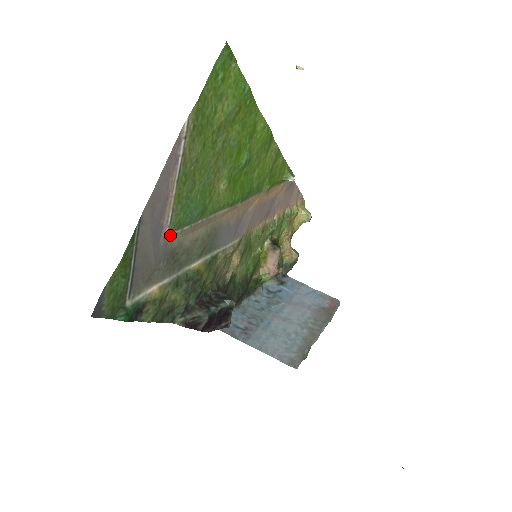
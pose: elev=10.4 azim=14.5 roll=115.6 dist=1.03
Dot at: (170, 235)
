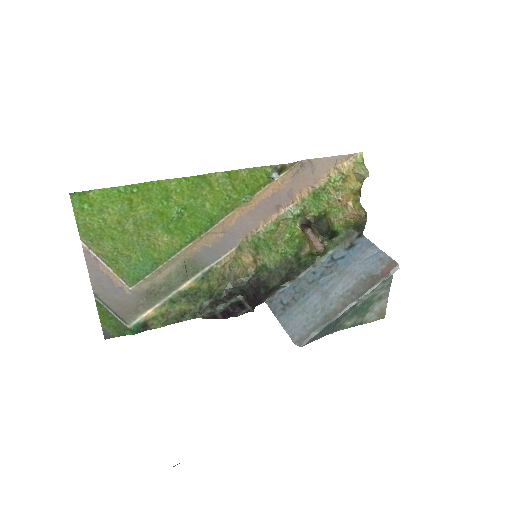
Dot at: (135, 286)
